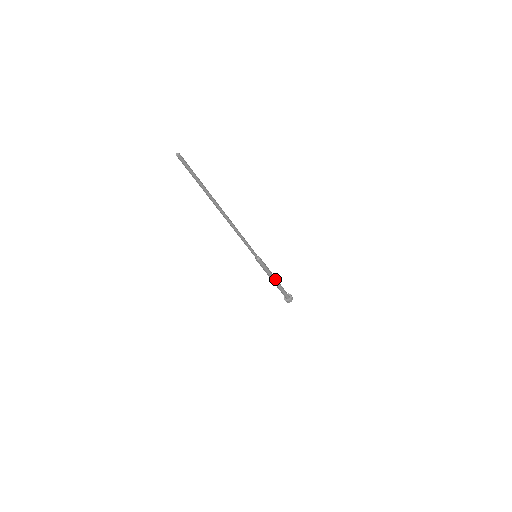
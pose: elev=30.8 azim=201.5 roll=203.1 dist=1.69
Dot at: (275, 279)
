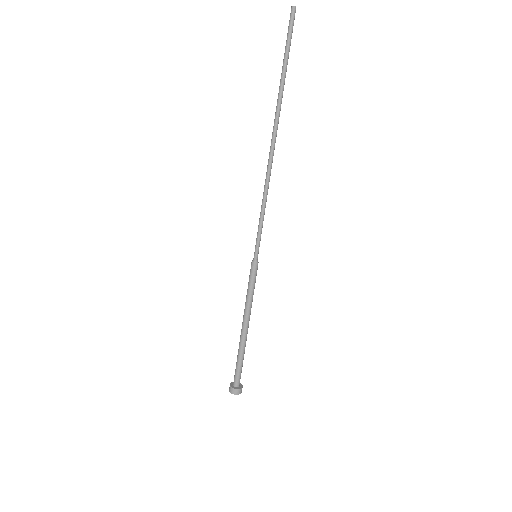
Dot at: (248, 325)
